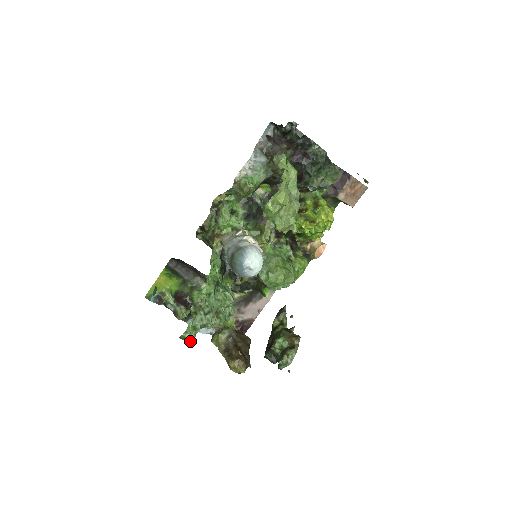
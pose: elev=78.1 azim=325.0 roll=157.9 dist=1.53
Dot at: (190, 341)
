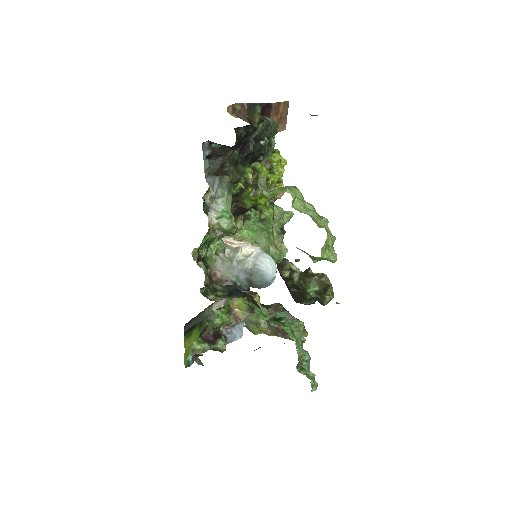
Dot at: (316, 389)
